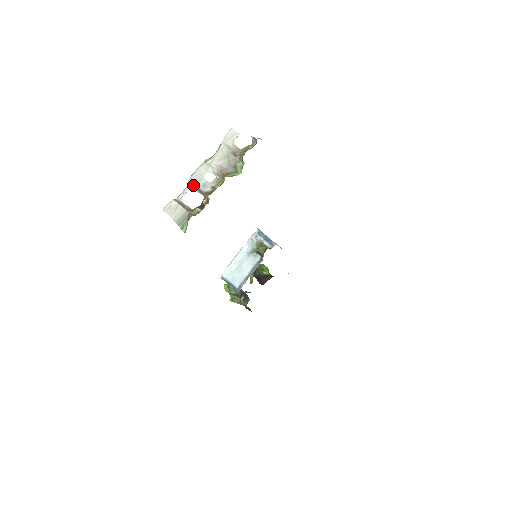
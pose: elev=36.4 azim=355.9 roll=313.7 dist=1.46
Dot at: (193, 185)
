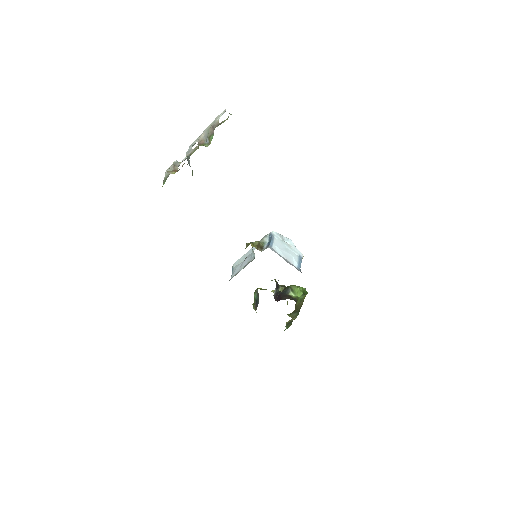
Dot at: occluded
